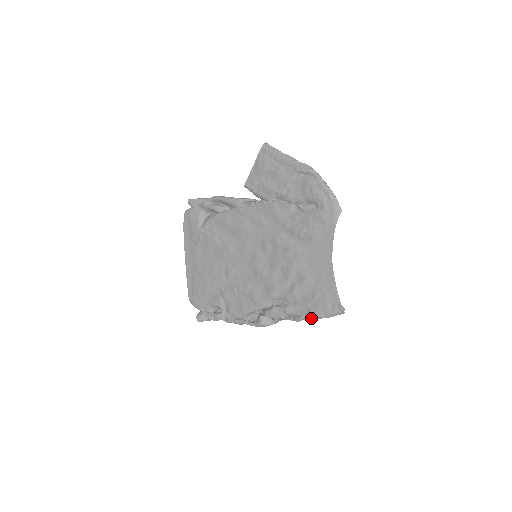
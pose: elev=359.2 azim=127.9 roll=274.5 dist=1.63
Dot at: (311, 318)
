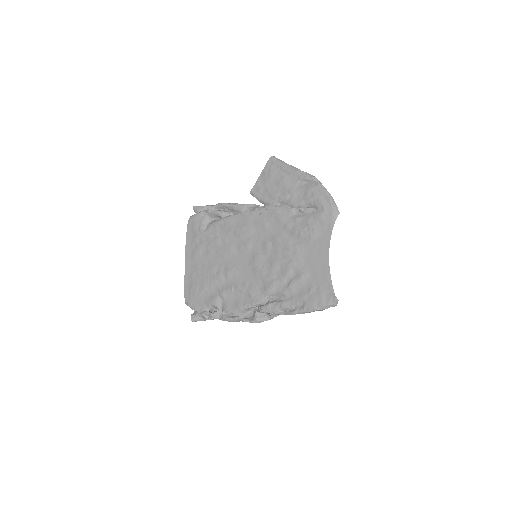
Dot at: (306, 311)
